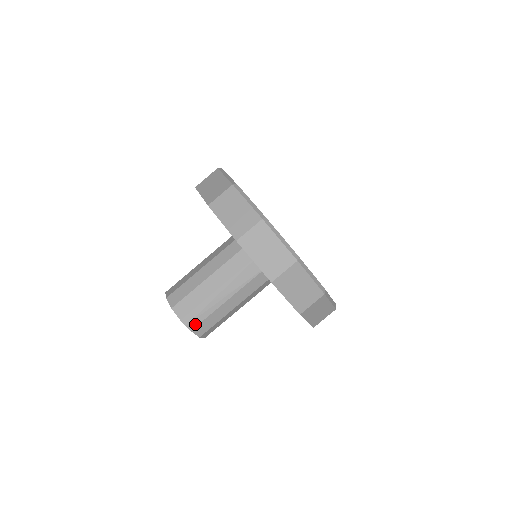
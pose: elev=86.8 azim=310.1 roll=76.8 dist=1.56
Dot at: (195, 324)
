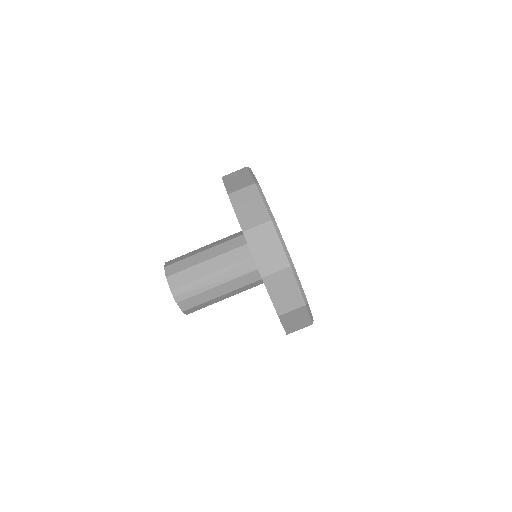
Dot at: (182, 298)
